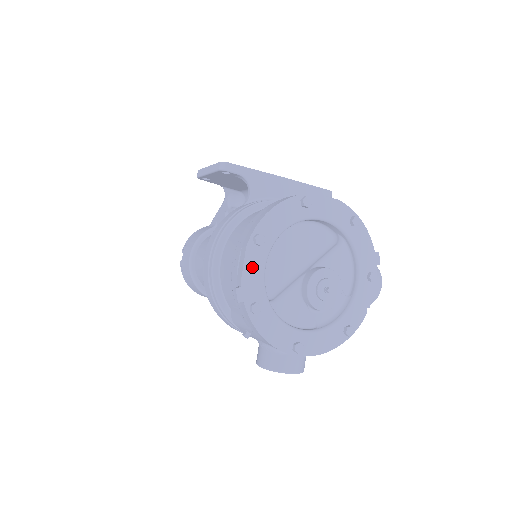
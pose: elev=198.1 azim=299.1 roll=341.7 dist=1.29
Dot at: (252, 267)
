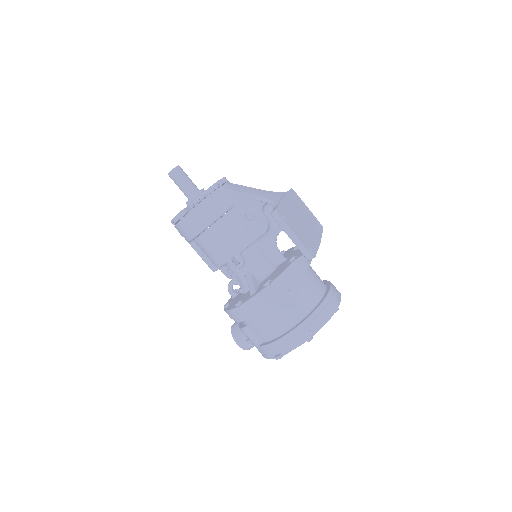
Dot at: occluded
